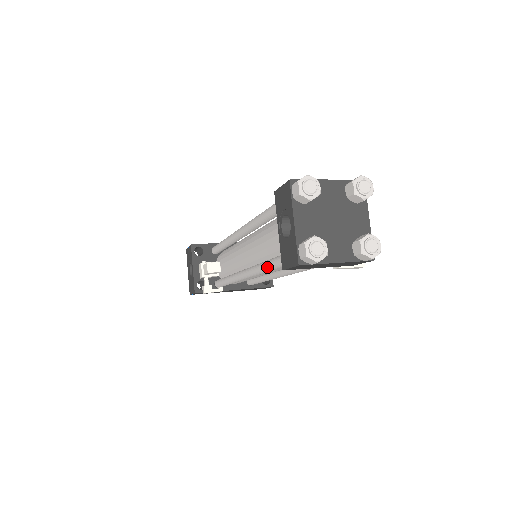
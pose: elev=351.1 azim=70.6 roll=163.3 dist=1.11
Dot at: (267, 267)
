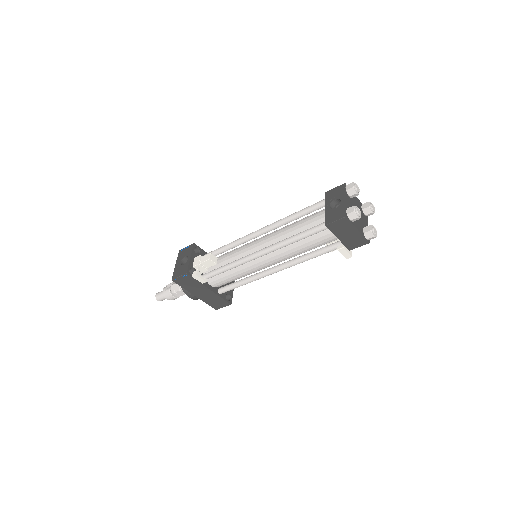
Dot at: (299, 235)
